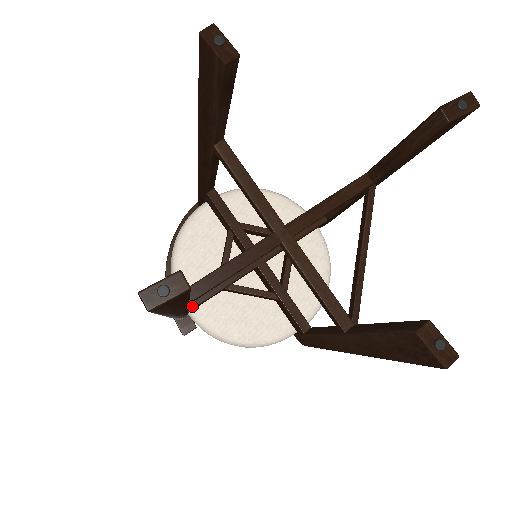
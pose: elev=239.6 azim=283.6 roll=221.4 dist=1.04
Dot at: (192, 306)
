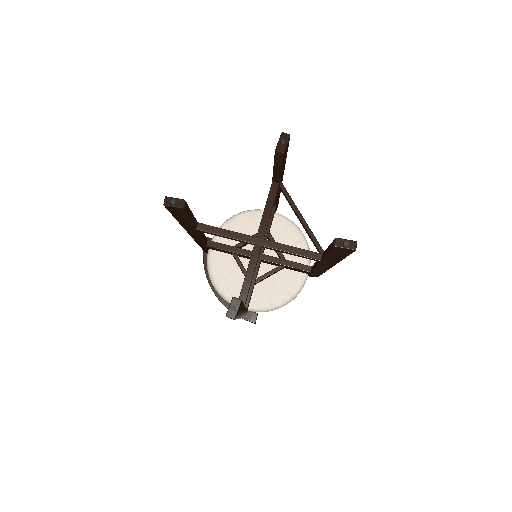
Dot at: (247, 305)
